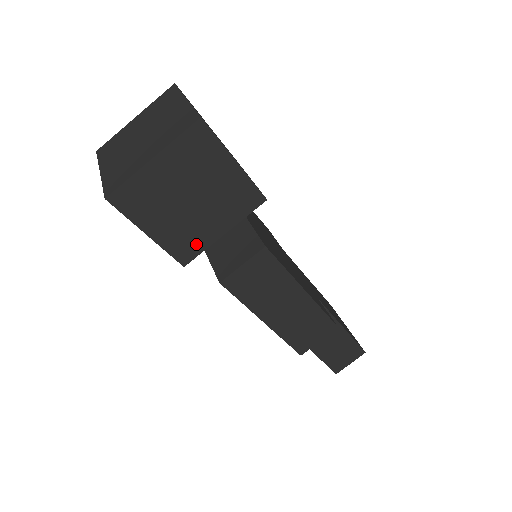
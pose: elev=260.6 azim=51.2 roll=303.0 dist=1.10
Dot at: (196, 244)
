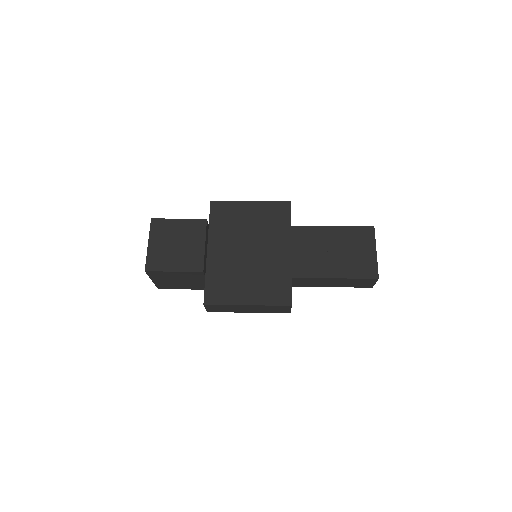
Dot at: (203, 286)
